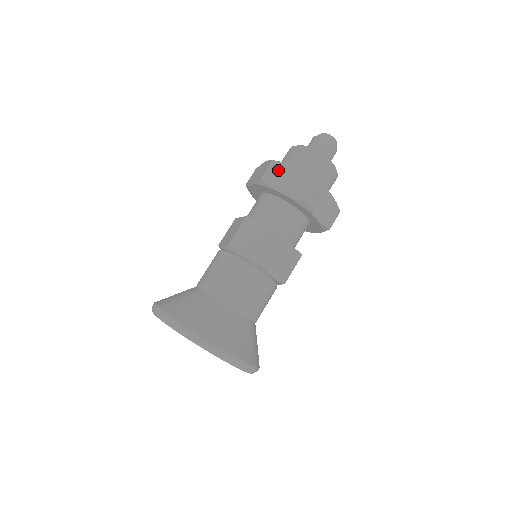
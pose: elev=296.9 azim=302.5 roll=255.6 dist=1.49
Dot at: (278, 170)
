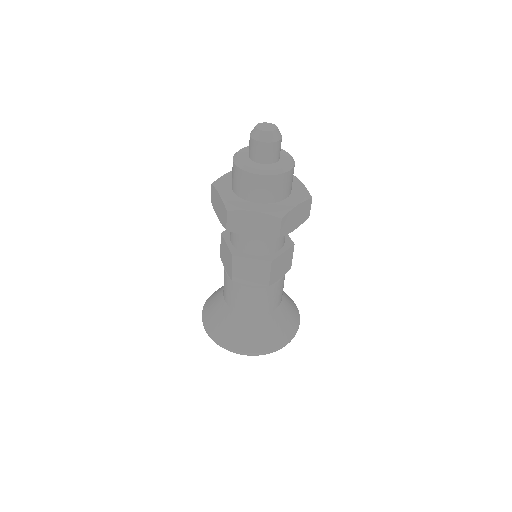
Dot at: (238, 219)
